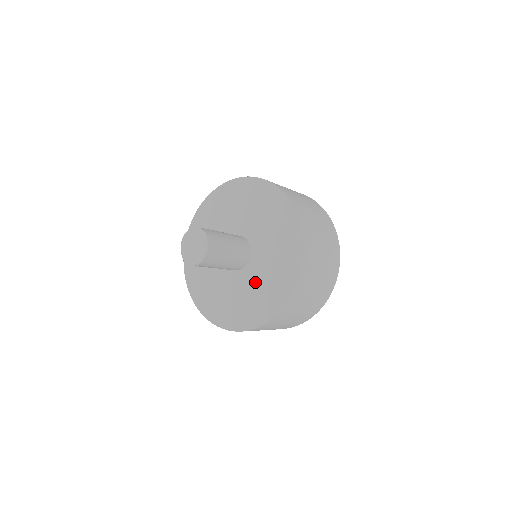
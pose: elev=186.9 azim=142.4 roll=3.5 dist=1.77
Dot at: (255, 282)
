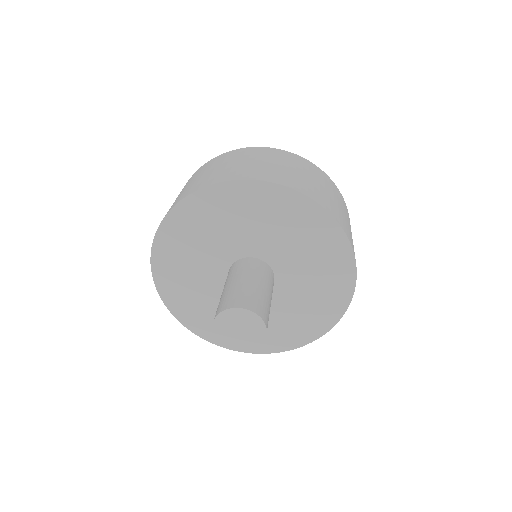
Dot at: (297, 295)
